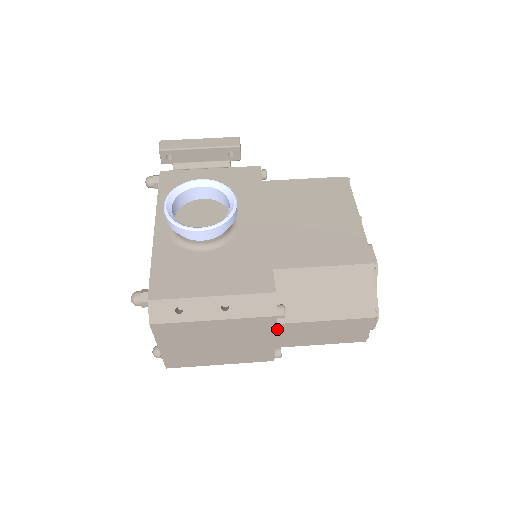
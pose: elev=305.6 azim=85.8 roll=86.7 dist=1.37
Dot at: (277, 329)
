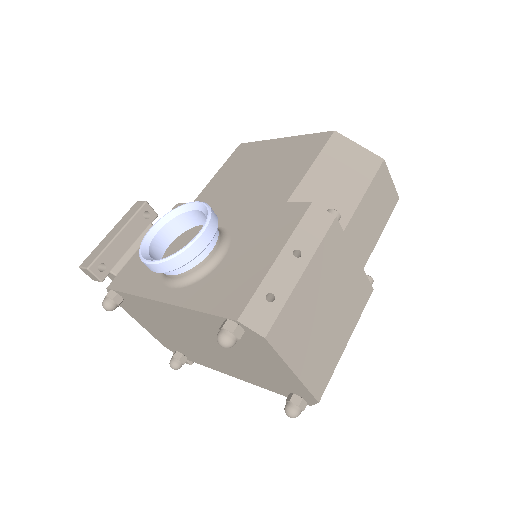
Dot at: occluded
